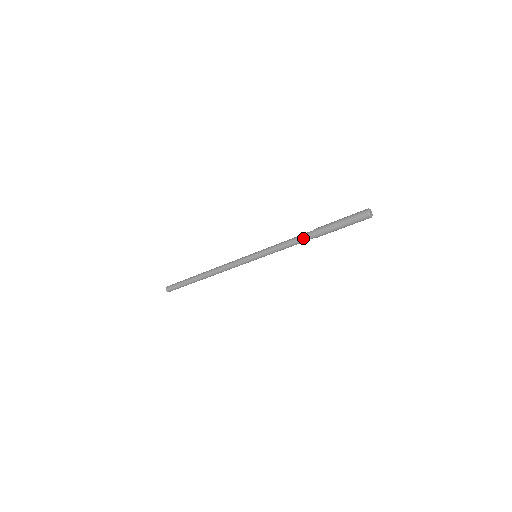
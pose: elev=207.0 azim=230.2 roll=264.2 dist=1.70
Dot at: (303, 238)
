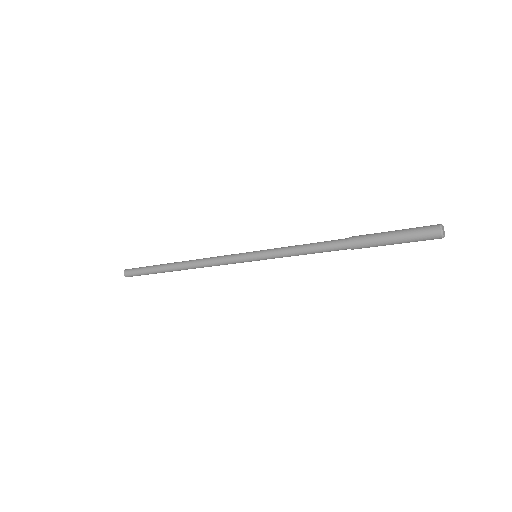
Dot at: (331, 244)
